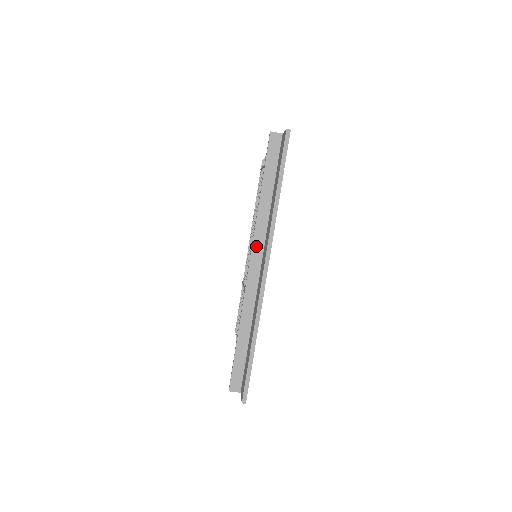
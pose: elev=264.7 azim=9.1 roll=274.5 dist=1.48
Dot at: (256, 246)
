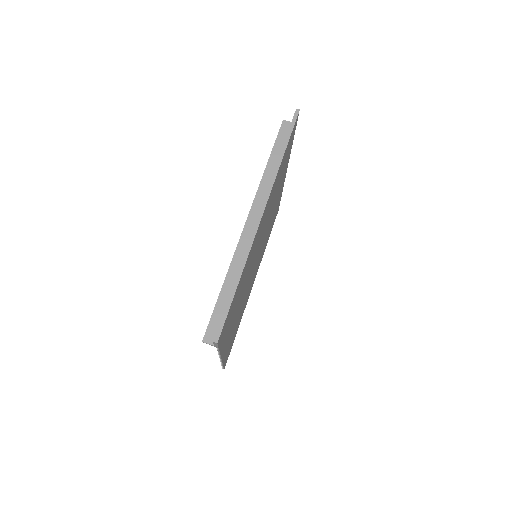
Dot at: (256, 205)
